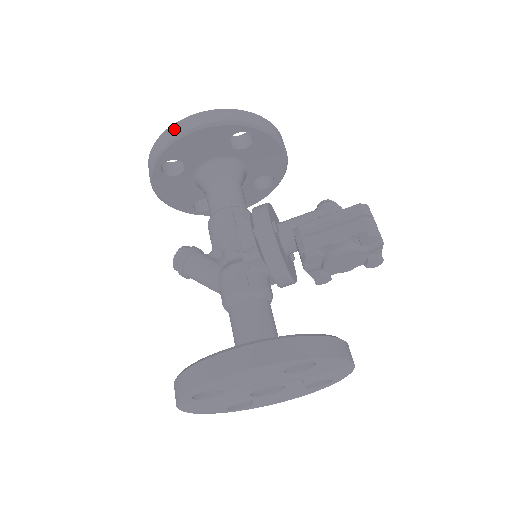
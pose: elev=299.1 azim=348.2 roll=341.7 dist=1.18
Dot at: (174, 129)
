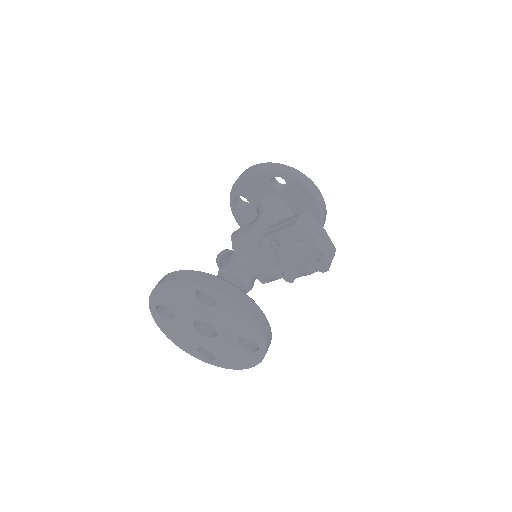
Dot at: (240, 175)
